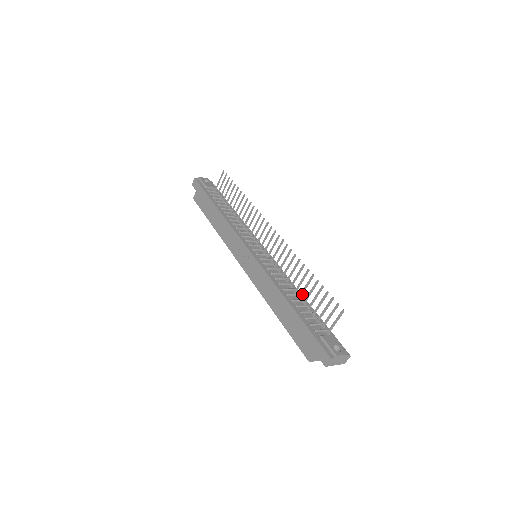
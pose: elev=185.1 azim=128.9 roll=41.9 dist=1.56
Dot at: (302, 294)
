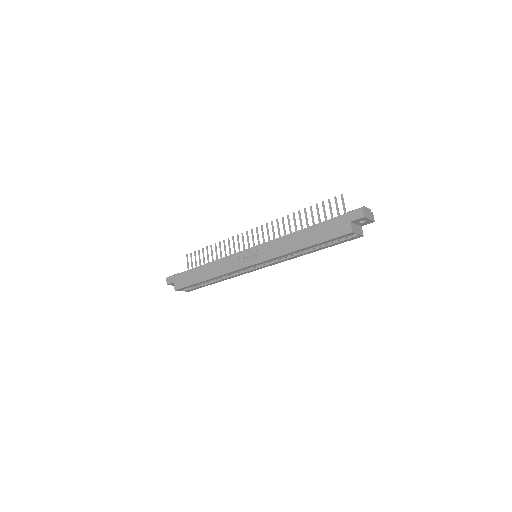
Dot at: occluded
